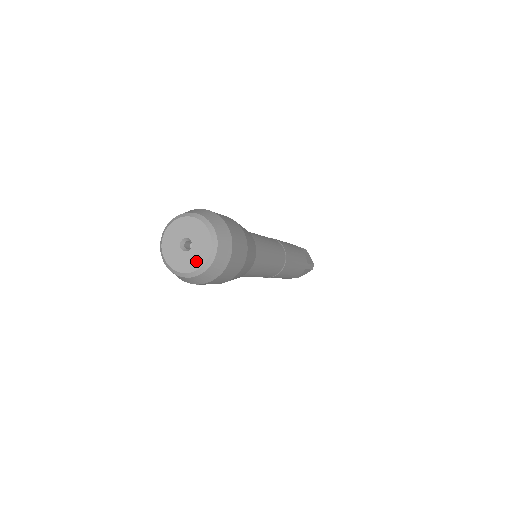
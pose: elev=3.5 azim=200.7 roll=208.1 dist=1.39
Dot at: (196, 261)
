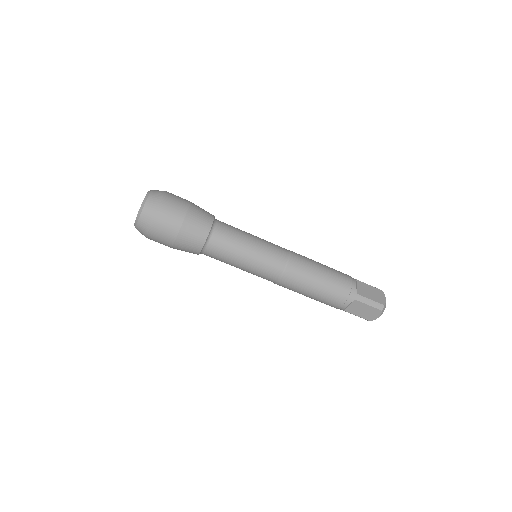
Dot at: occluded
